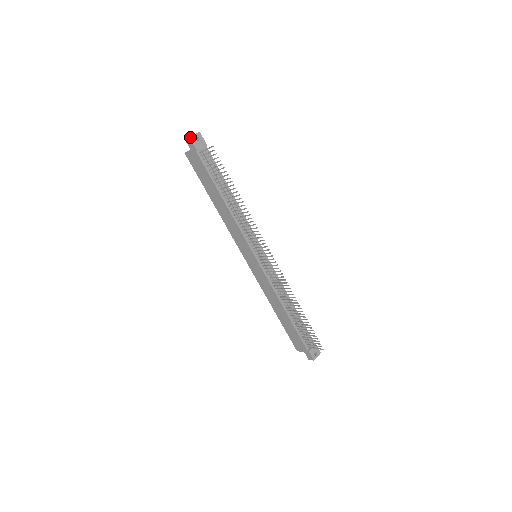
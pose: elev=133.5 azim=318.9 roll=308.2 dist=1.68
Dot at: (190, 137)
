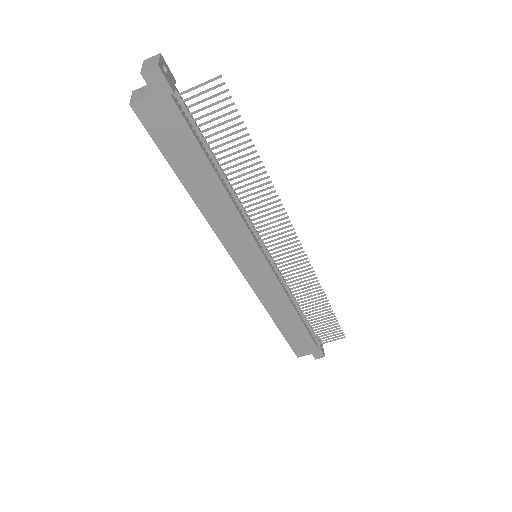
Dot at: (158, 64)
